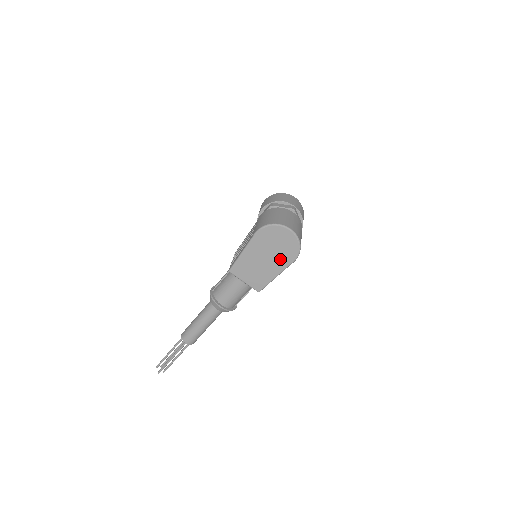
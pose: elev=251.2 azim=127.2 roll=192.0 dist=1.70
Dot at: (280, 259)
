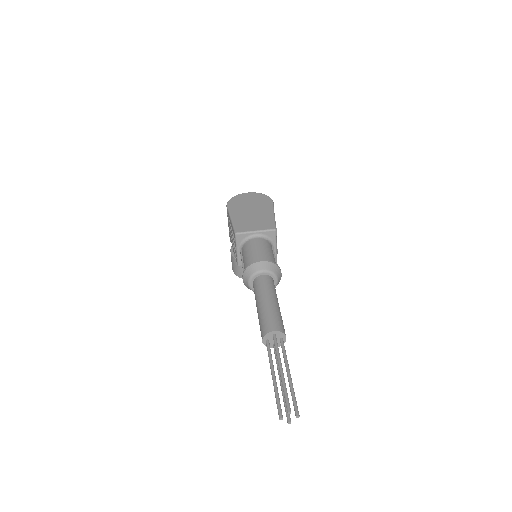
Dot at: (262, 206)
